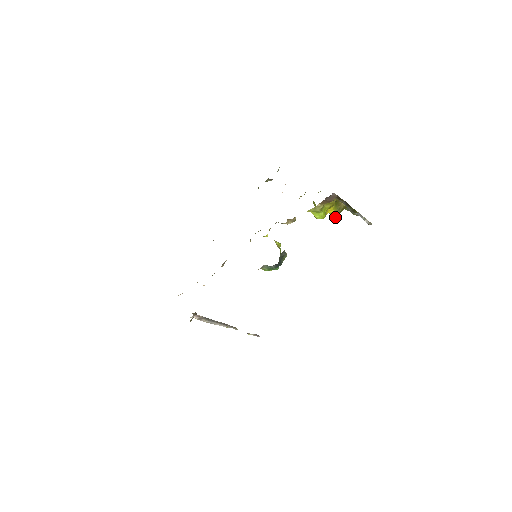
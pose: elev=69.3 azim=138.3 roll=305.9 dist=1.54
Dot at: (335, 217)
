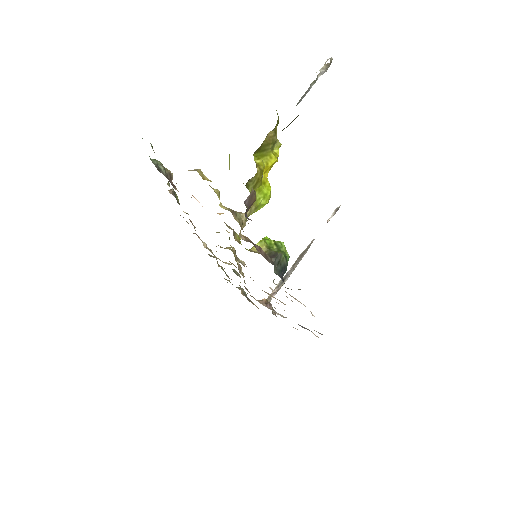
Dot at: occluded
